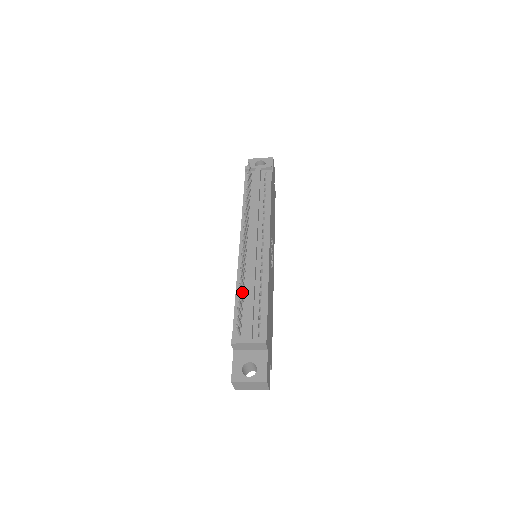
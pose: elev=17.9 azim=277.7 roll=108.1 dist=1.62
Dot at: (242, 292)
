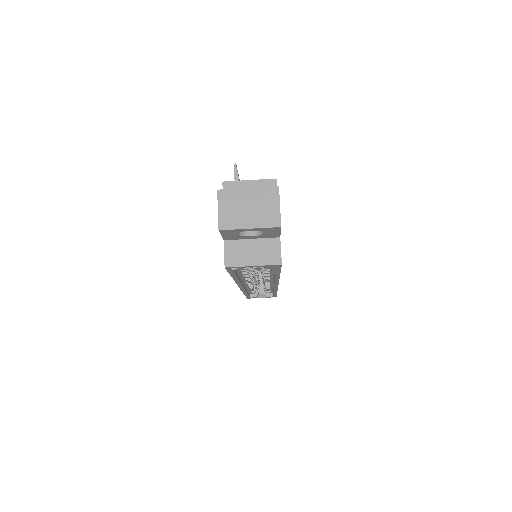
Dot at: occluded
